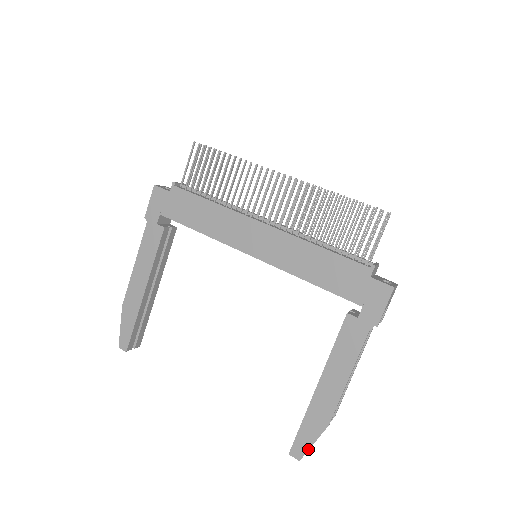
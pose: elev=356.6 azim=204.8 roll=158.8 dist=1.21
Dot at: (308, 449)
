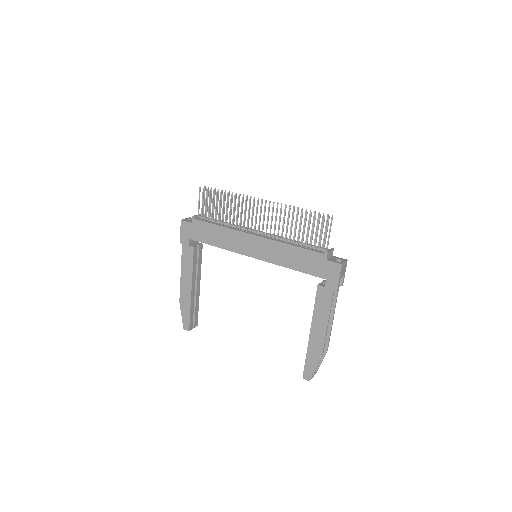
Dot at: (313, 373)
